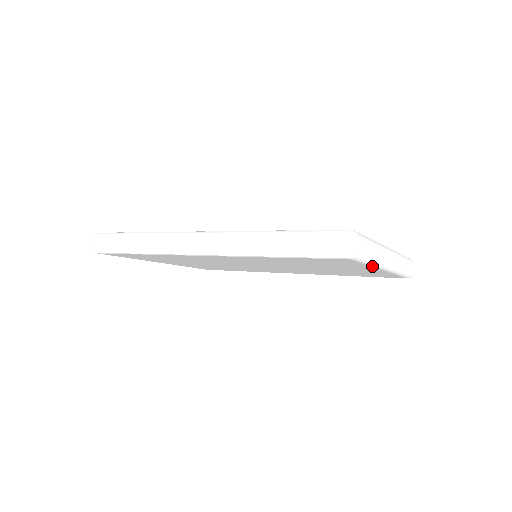
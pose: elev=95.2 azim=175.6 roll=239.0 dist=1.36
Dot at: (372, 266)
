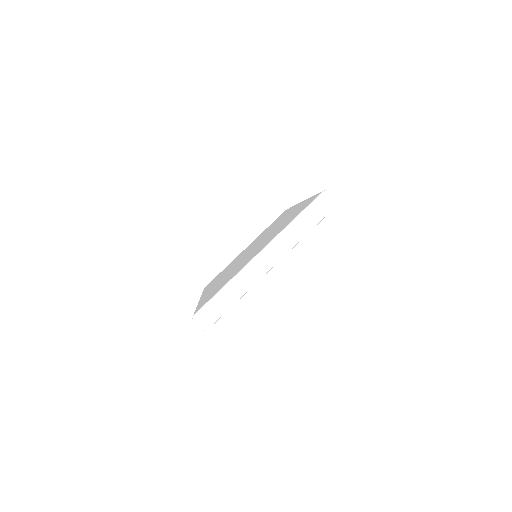
Dot at: occluded
